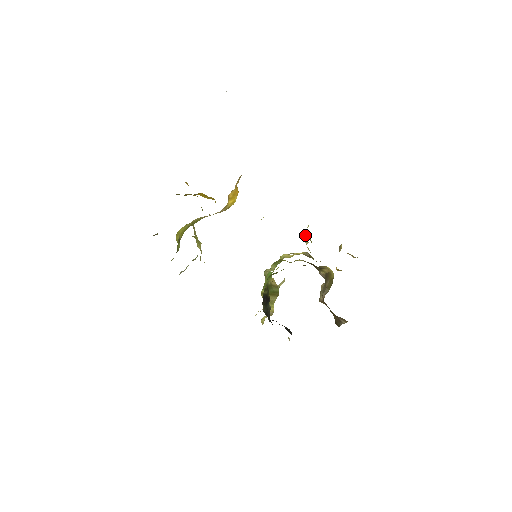
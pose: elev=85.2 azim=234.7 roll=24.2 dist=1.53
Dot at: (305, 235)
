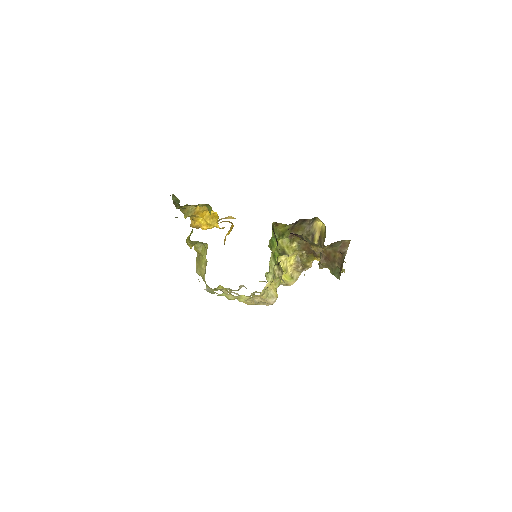
Dot at: occluded
